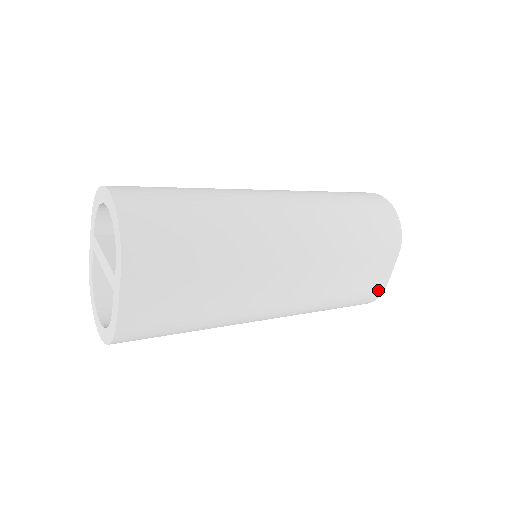
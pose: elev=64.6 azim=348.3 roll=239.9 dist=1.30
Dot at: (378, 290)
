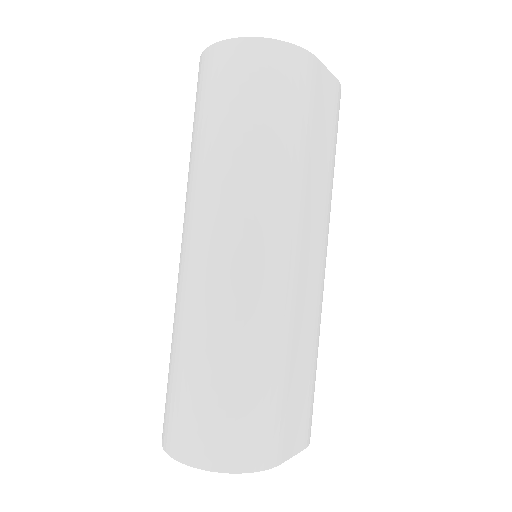
Dot at: (338, 95)
